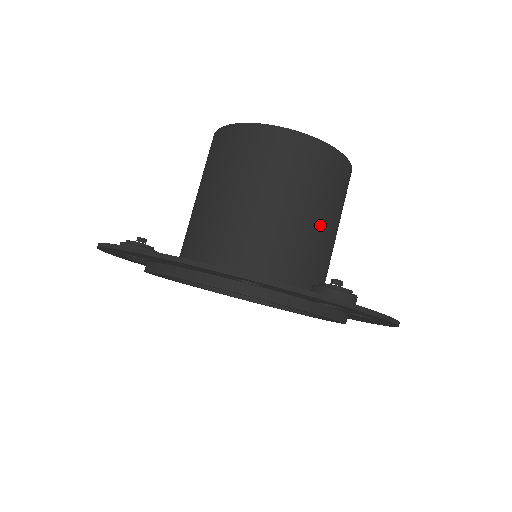
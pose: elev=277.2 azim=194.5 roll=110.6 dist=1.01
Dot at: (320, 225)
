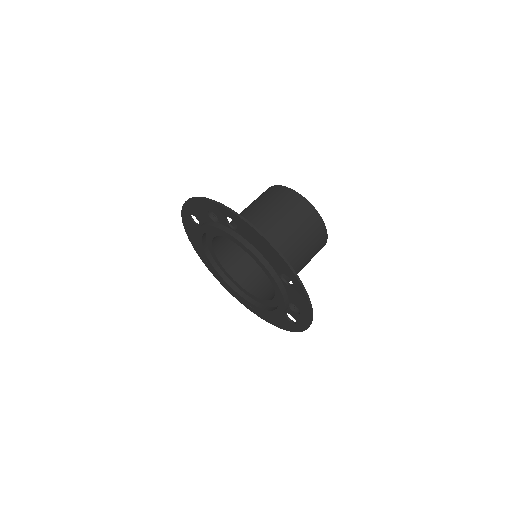
Dot at: (301, 268)
